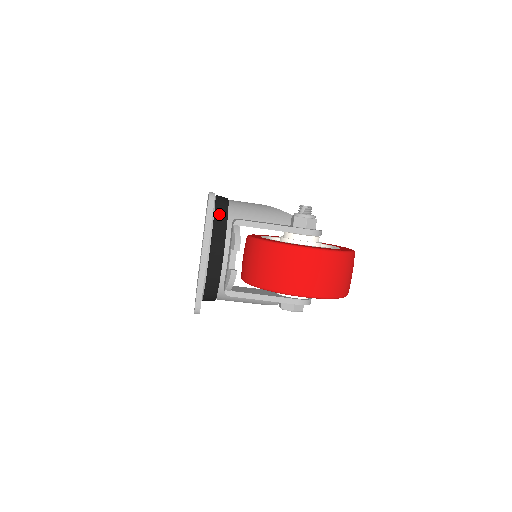
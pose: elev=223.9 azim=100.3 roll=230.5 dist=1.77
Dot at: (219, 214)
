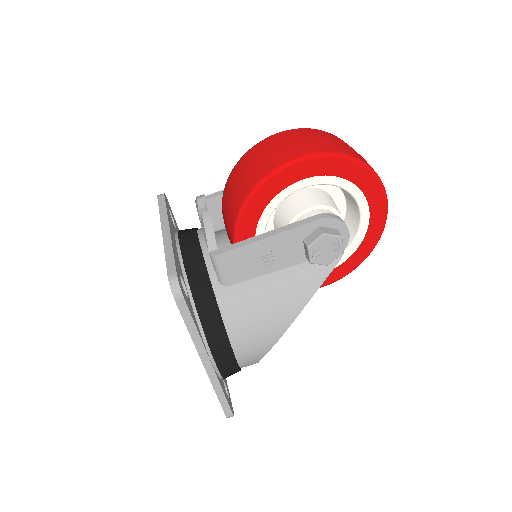
Dot at: occluded
